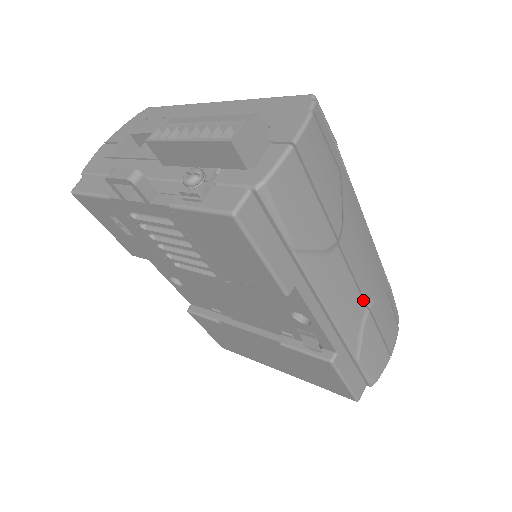
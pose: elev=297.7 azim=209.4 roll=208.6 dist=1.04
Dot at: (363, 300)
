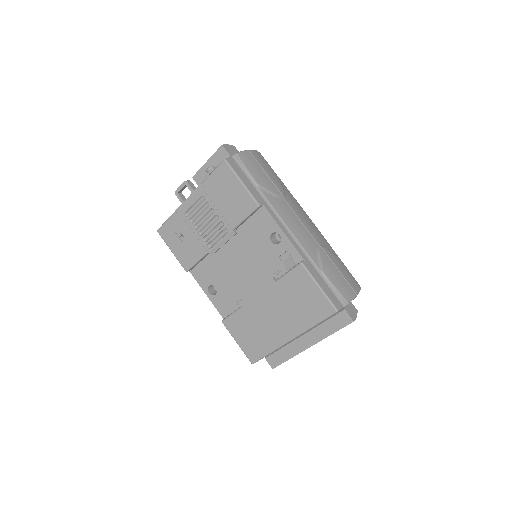
Dot at: (314, 241)
